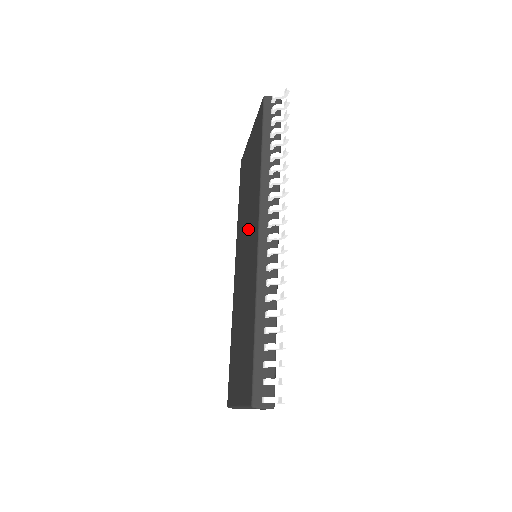
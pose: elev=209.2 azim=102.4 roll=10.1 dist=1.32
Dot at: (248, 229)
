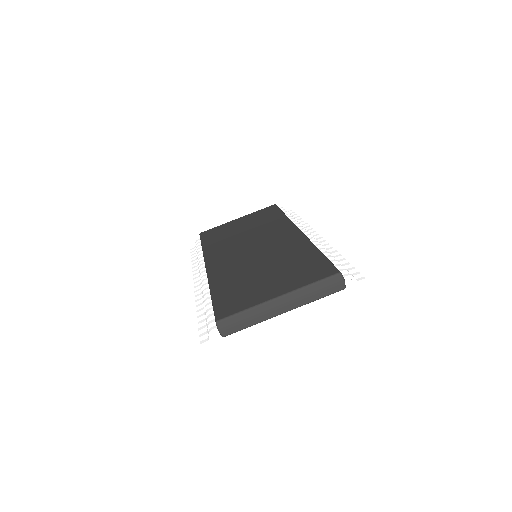
Dot at: (260, 238)
